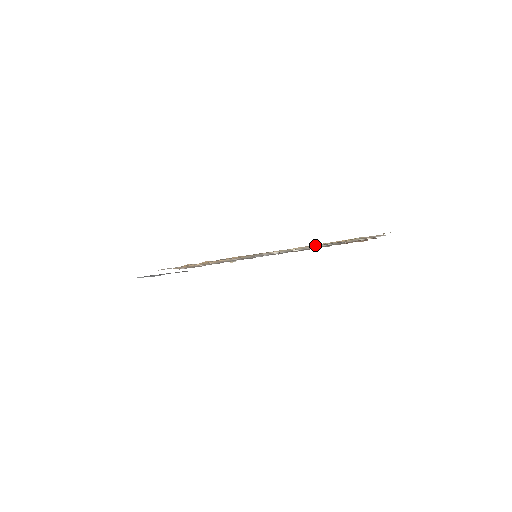
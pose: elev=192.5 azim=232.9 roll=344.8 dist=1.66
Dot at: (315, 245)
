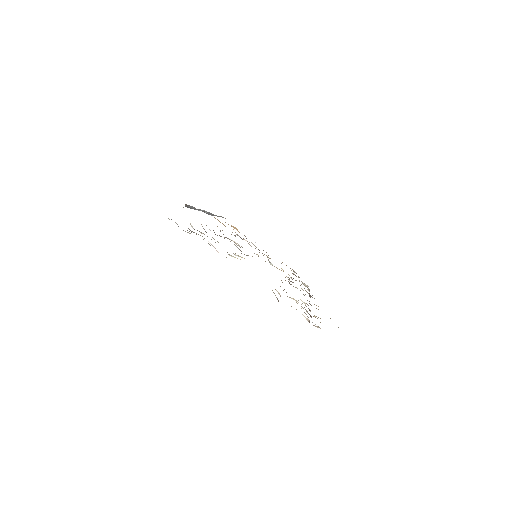
Dot at: occluded
